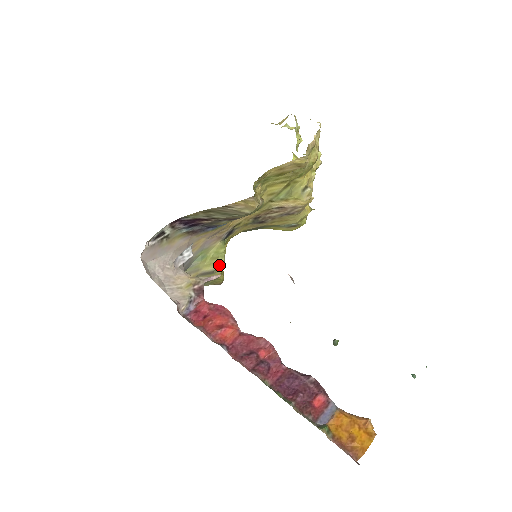
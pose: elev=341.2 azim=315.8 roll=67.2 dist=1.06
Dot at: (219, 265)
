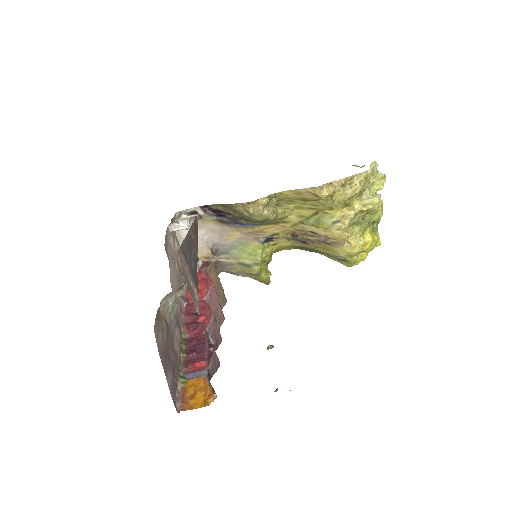
Dot at: (255, 262)
